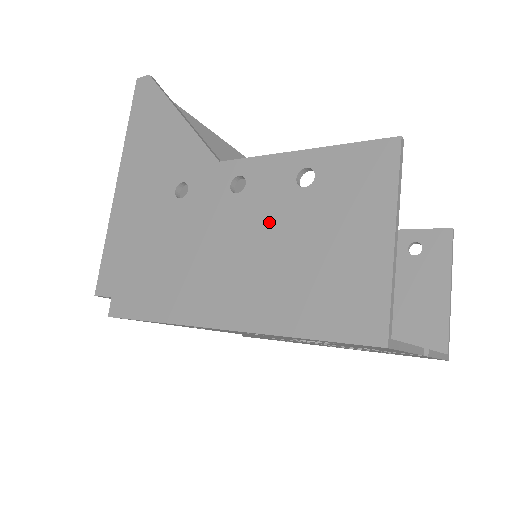
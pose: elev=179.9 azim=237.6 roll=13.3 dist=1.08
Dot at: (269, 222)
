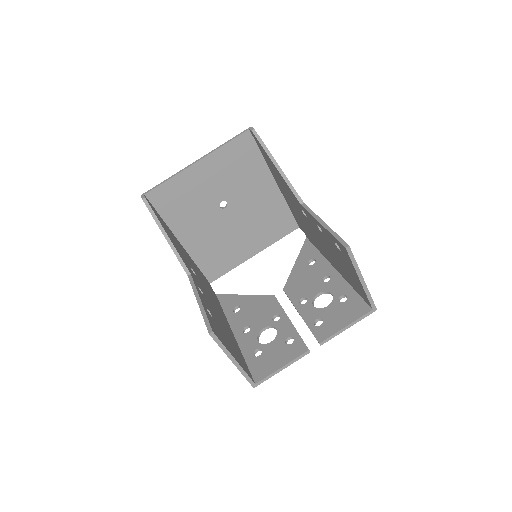
Dot at: occluded
